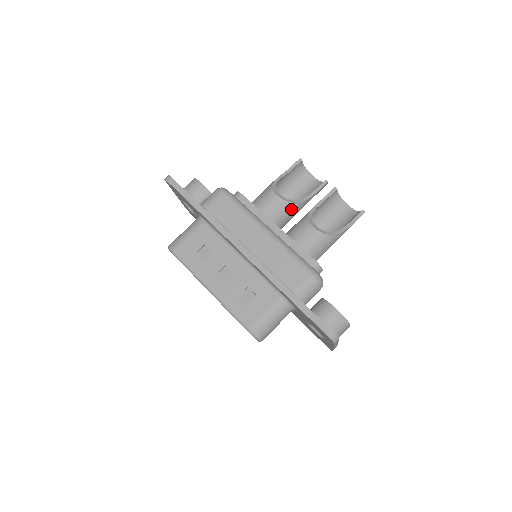
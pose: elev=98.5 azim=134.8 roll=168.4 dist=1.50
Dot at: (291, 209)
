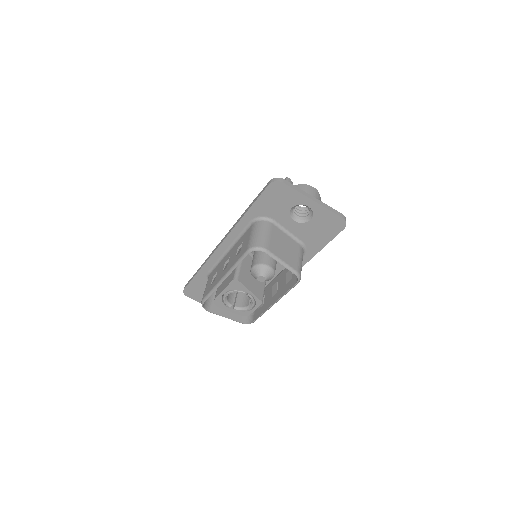
Dot at: occluded
